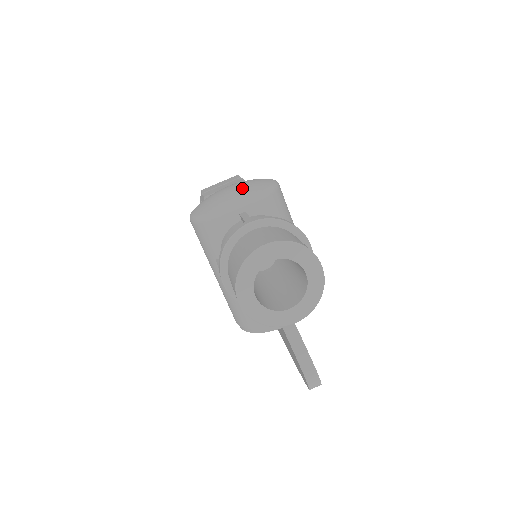
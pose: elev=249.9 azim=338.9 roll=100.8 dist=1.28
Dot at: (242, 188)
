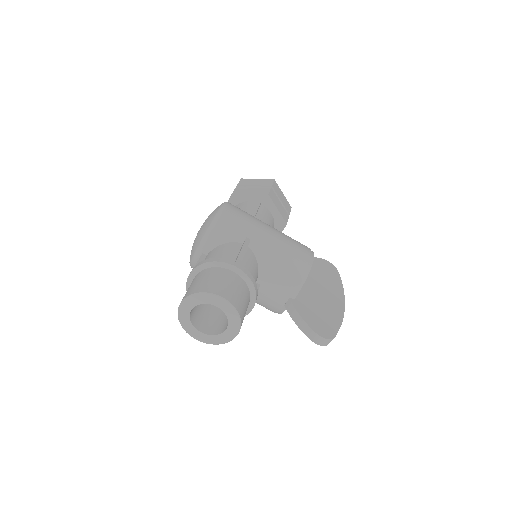
Dot at: (200, 231)
